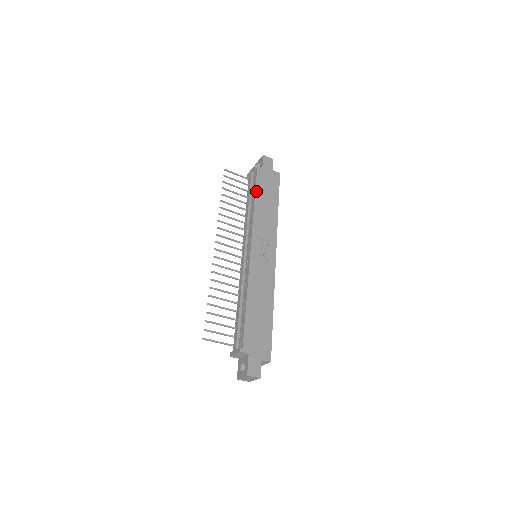
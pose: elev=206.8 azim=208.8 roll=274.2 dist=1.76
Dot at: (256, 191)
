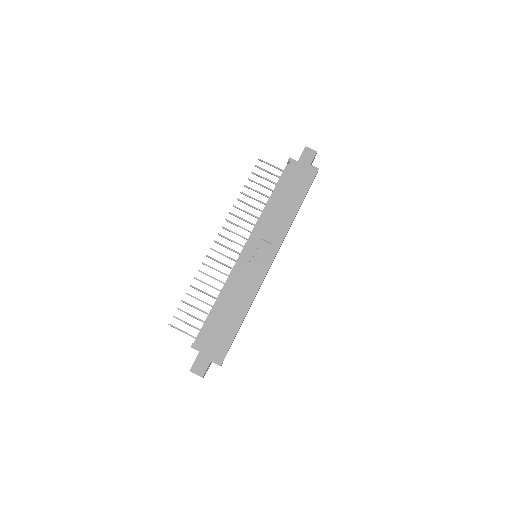
Dot at: (278, 187)
